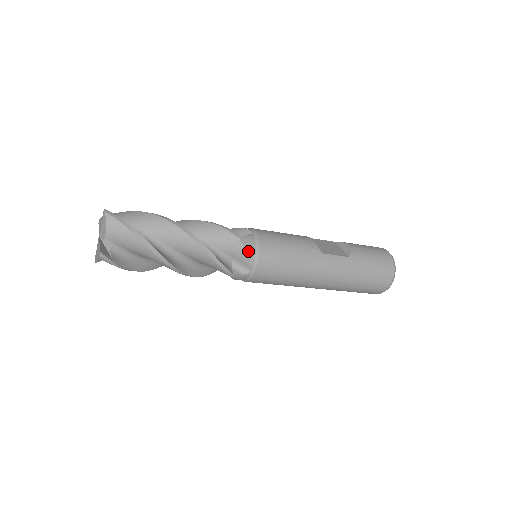
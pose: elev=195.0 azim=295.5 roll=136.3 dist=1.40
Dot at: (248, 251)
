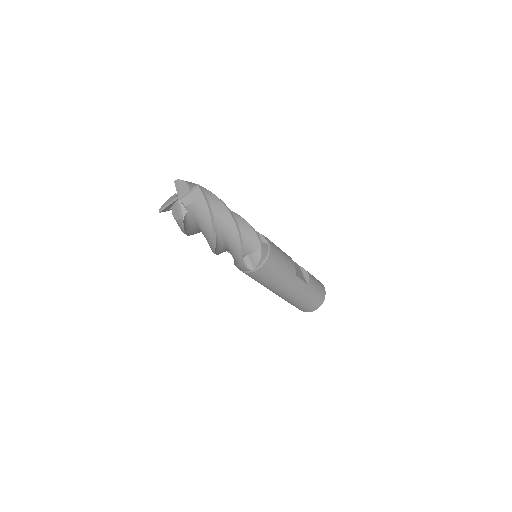
Dot at: (262, 256)
